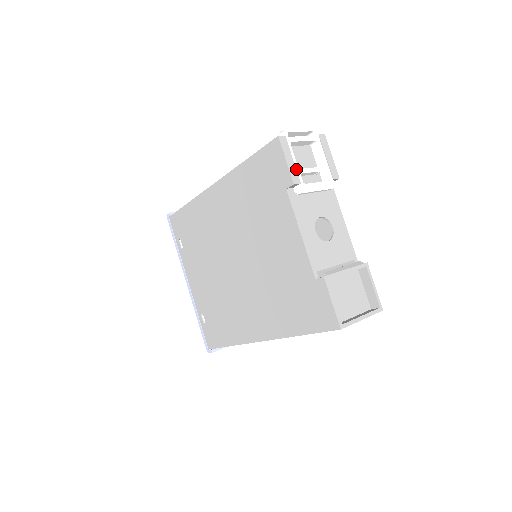
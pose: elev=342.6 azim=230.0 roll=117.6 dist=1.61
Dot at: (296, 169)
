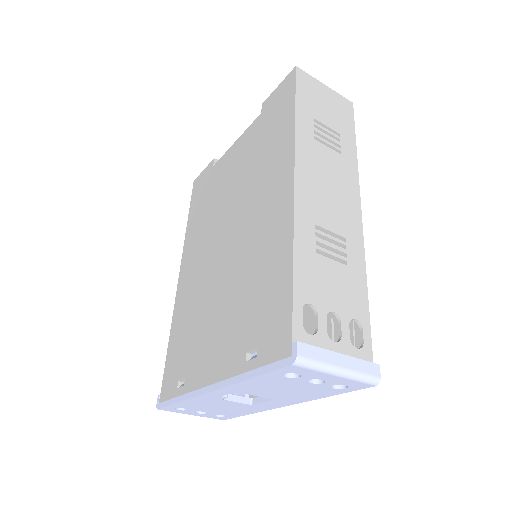
Dot at: occluded
